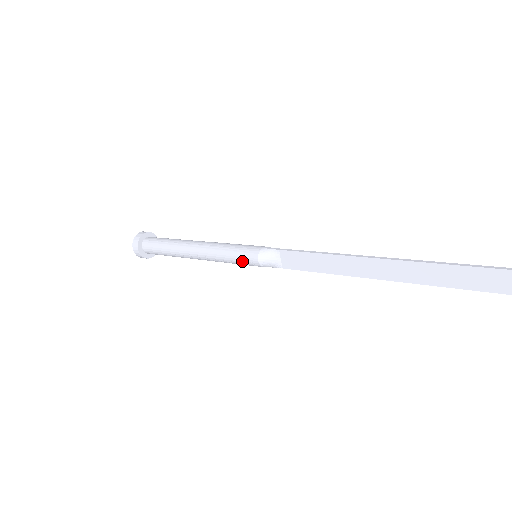
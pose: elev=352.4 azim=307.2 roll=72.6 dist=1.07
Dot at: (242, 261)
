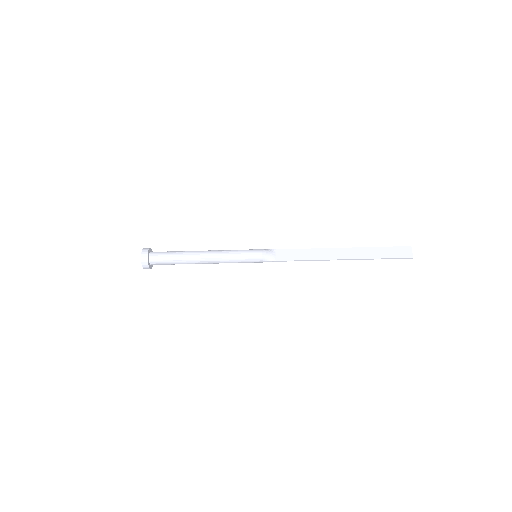
Dot at: (249, 255)
